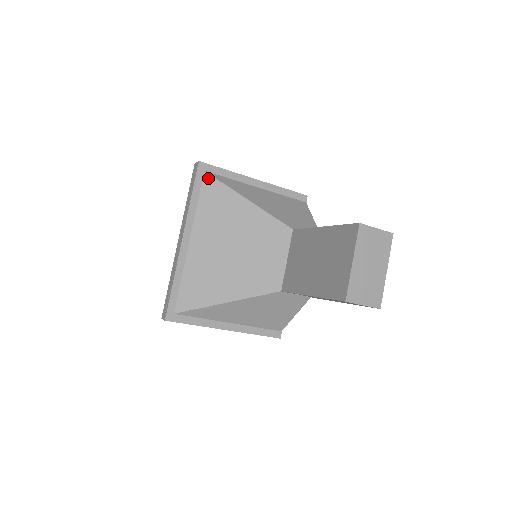
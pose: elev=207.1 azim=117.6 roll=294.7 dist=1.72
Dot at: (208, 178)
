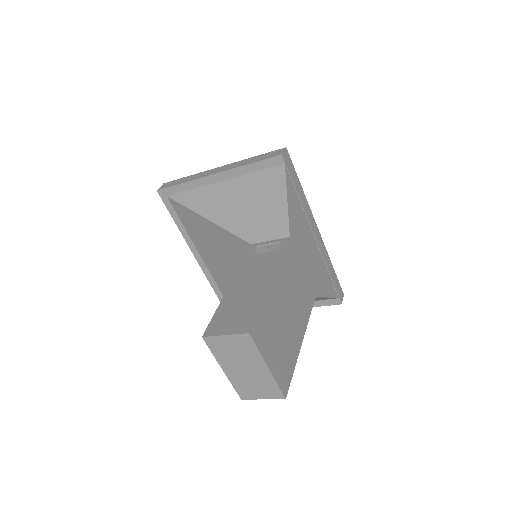
Dot at: (173, 203)
